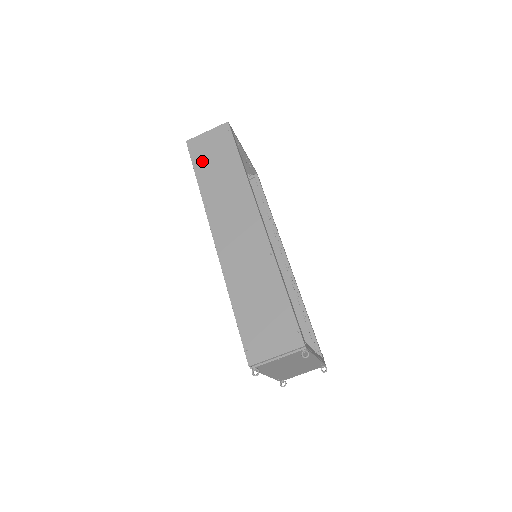
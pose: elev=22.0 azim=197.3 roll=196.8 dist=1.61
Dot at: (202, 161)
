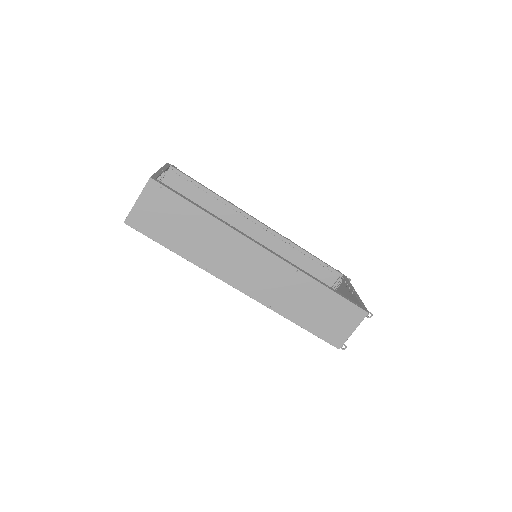
Dot at: (162, 233)
